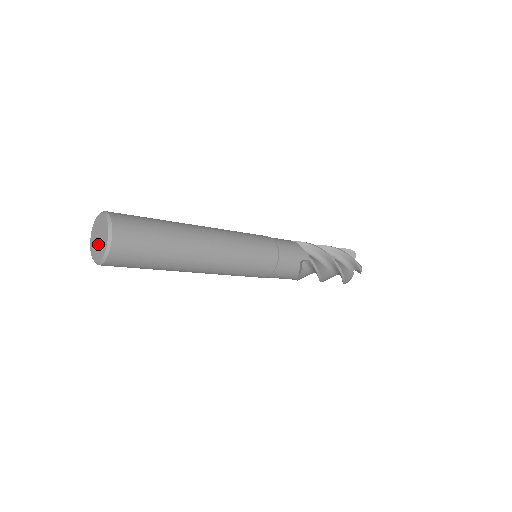
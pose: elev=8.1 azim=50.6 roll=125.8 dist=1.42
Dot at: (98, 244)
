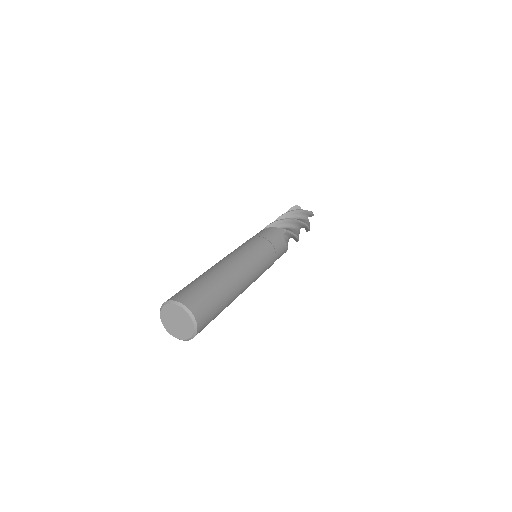
Dot at: (180, 326)
